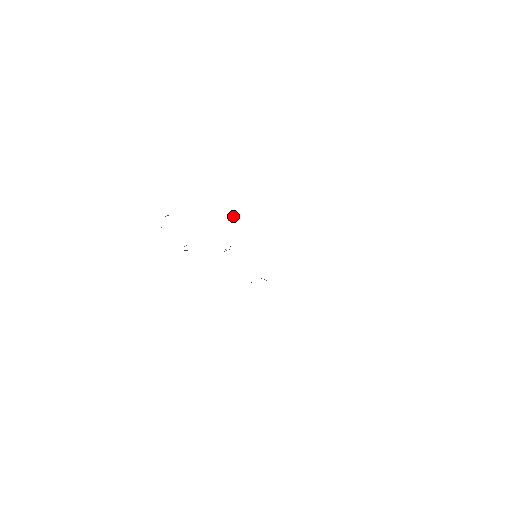
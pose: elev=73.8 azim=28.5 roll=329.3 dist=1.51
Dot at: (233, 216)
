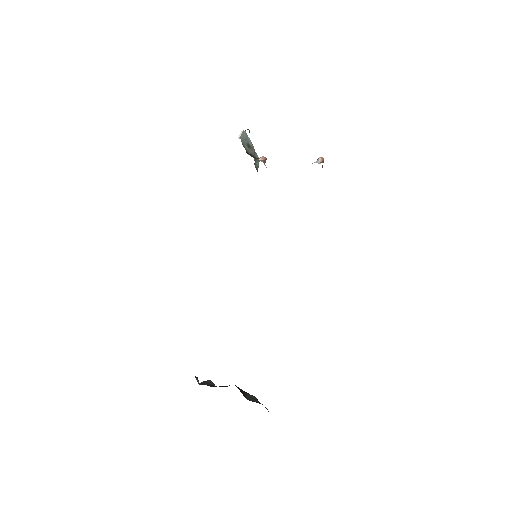
Dot at: (322, 161)
